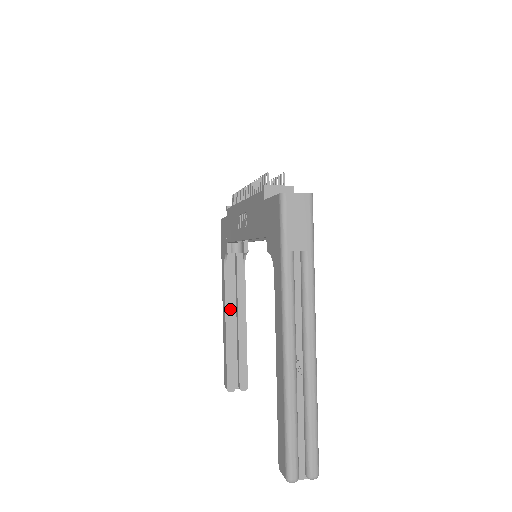
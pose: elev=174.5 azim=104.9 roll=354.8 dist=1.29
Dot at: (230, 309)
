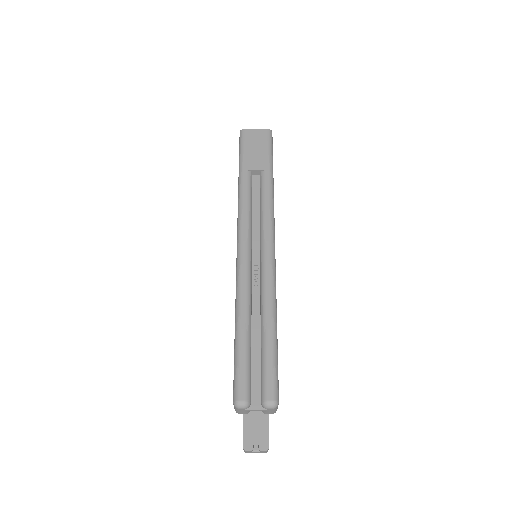
Dot at: occluded
